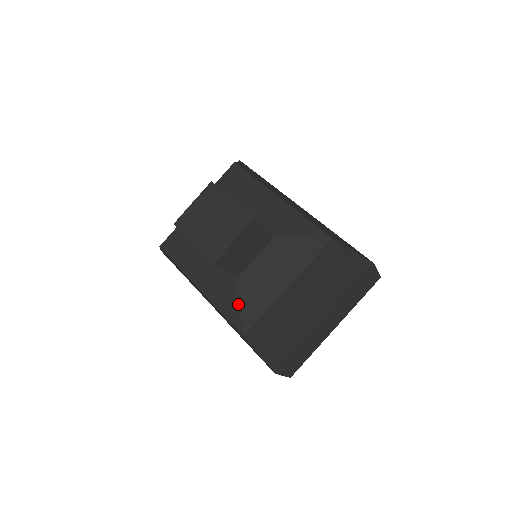
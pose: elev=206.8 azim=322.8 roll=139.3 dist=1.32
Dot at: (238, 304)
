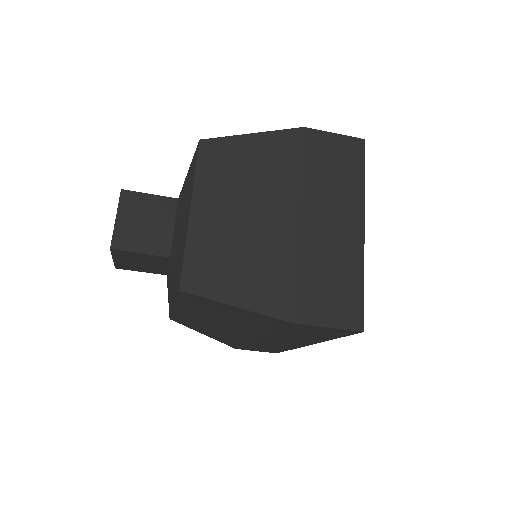
Dot at: (173, 273)
